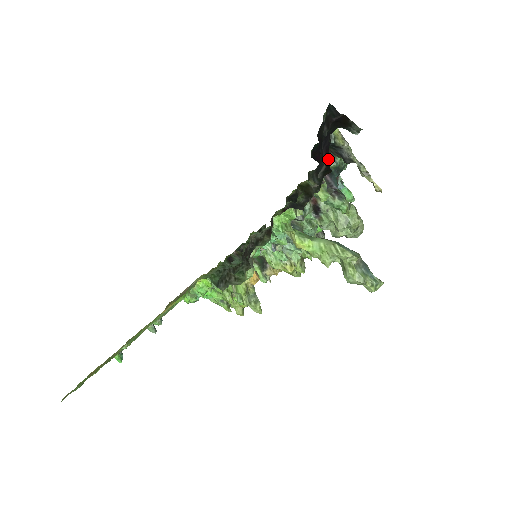
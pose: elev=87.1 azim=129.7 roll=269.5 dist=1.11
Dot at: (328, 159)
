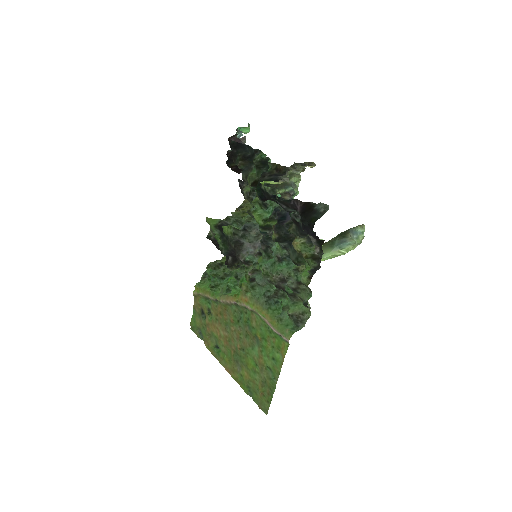
Dot at: (319, 239)
